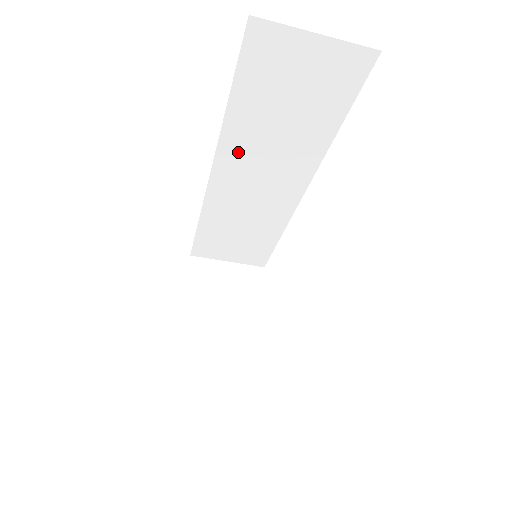
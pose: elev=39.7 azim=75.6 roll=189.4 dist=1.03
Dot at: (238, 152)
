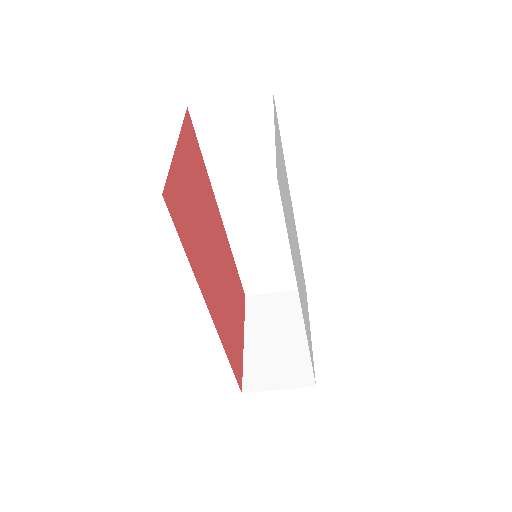
Dot at: (230, 196)
